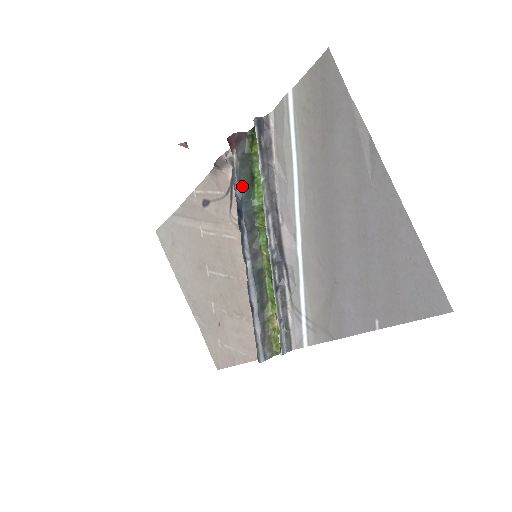
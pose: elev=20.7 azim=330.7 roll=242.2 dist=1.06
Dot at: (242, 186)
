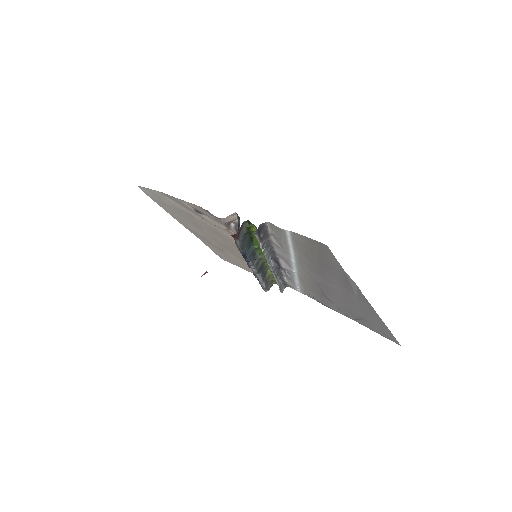
Dot at: (245, 248)
